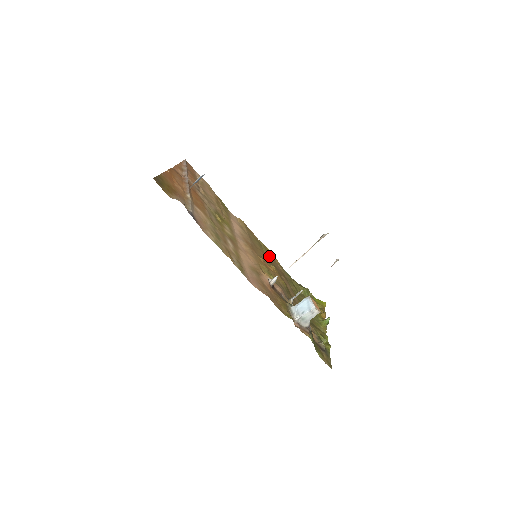
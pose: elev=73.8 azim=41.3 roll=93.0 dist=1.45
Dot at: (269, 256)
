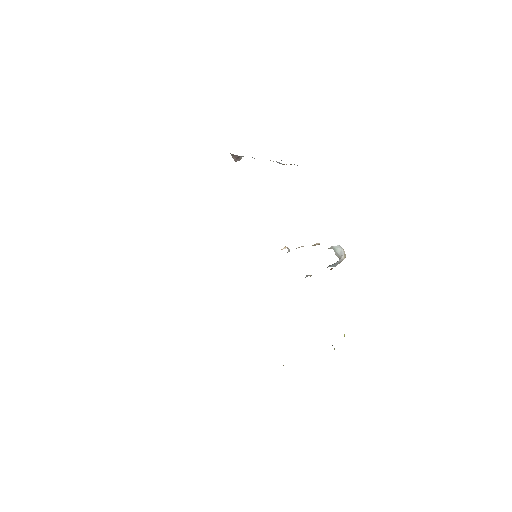
Dot at: occluded
